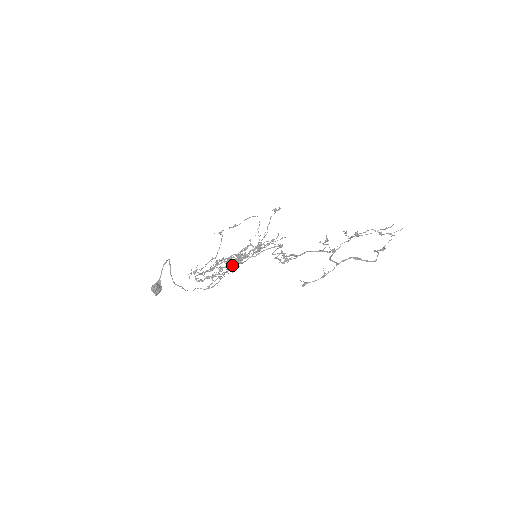
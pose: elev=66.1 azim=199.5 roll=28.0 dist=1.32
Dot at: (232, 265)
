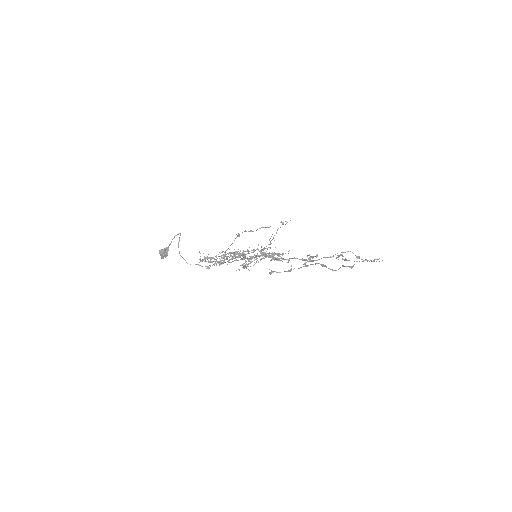
Dot at: (234, 258)
